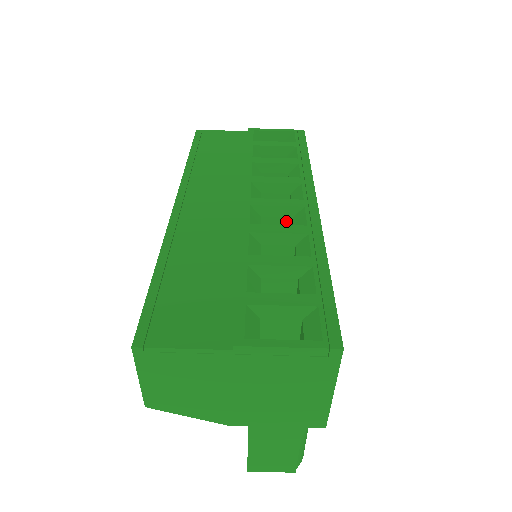
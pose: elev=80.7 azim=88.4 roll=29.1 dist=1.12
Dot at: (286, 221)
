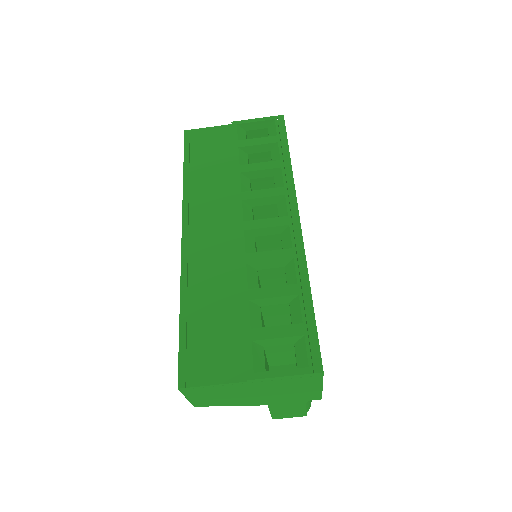
Dot at: (276, 236)
